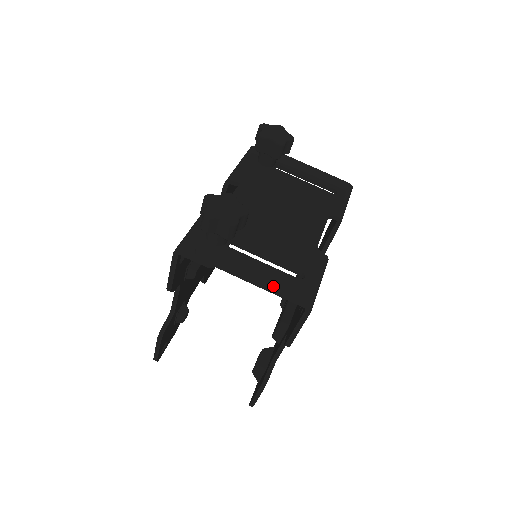
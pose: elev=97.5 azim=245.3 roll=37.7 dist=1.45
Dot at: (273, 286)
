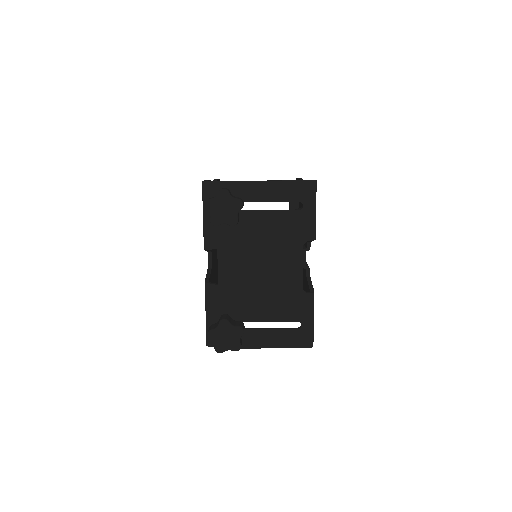
Dot at: (282, 346)
